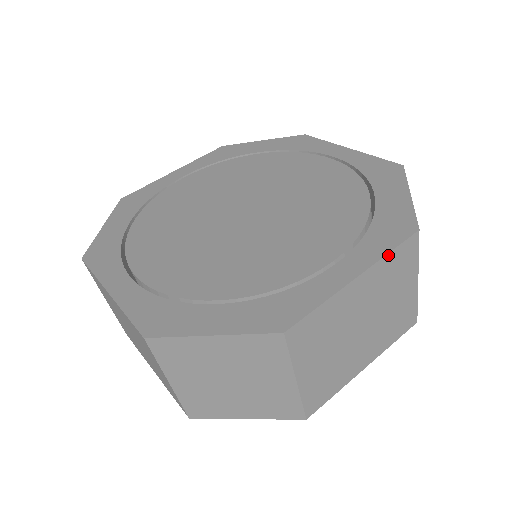
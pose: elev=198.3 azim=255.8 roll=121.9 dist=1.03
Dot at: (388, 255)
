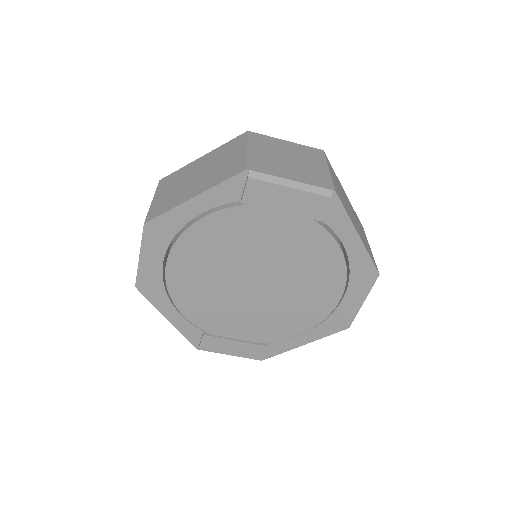
Dot at: occluded
